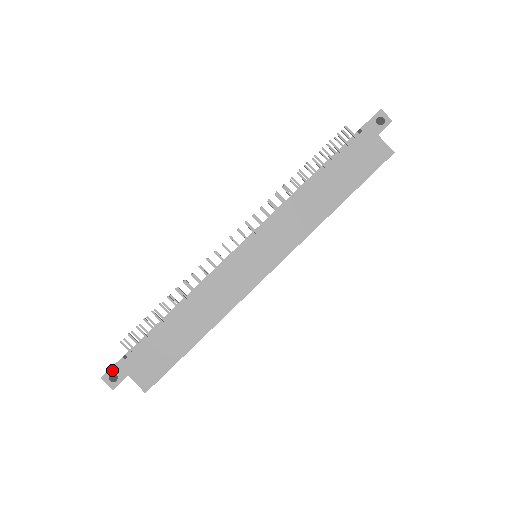
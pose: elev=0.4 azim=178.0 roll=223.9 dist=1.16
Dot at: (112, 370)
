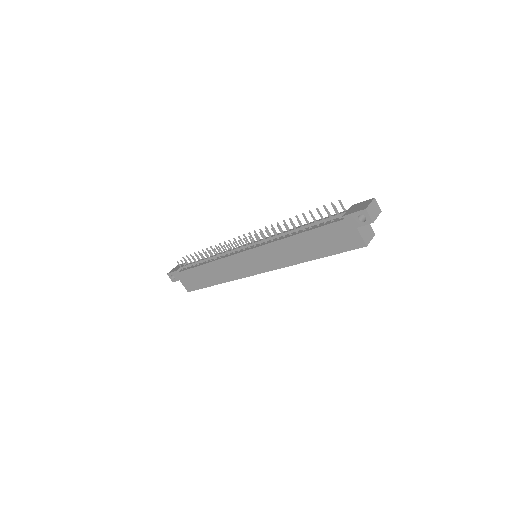
Dot at: (172, 274)
